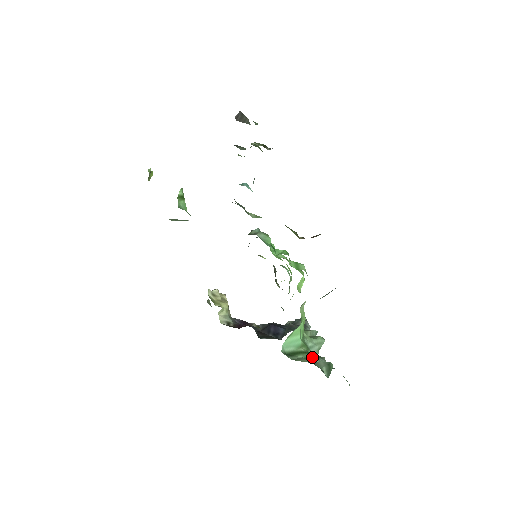
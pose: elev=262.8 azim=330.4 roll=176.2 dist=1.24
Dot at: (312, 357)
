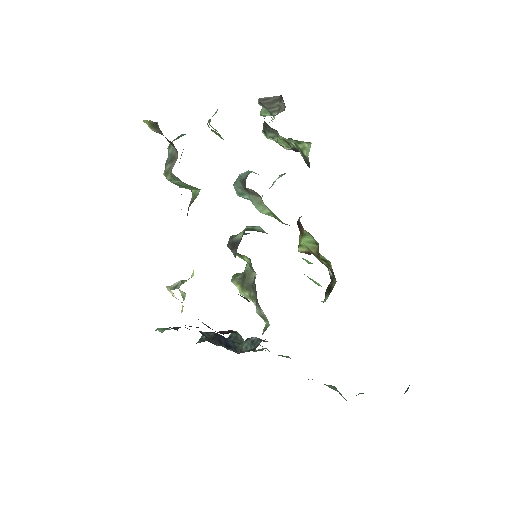
Dot at: occluded
